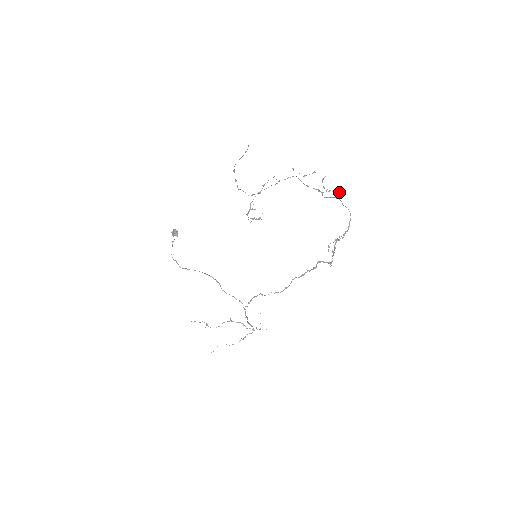
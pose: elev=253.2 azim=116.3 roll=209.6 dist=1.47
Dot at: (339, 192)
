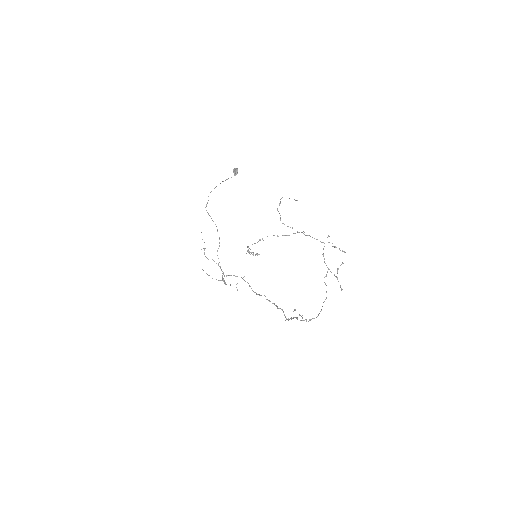
Dot at: occluded
